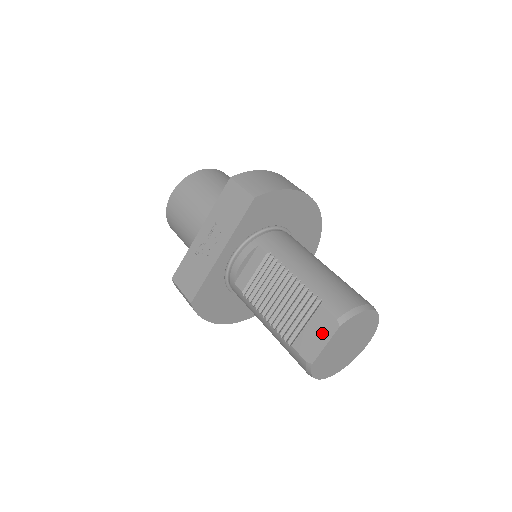
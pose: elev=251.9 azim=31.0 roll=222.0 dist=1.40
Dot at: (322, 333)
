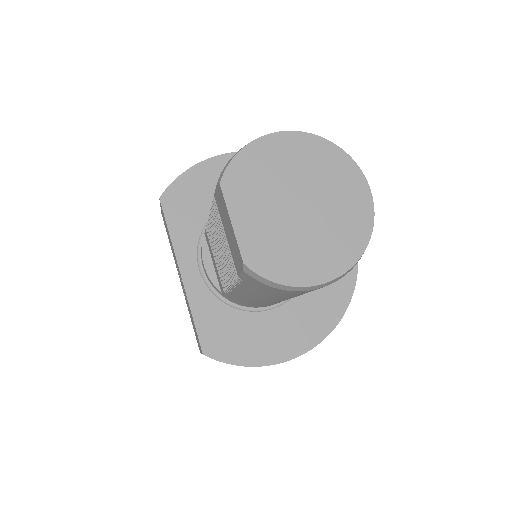
Dot at: (226, 218)
